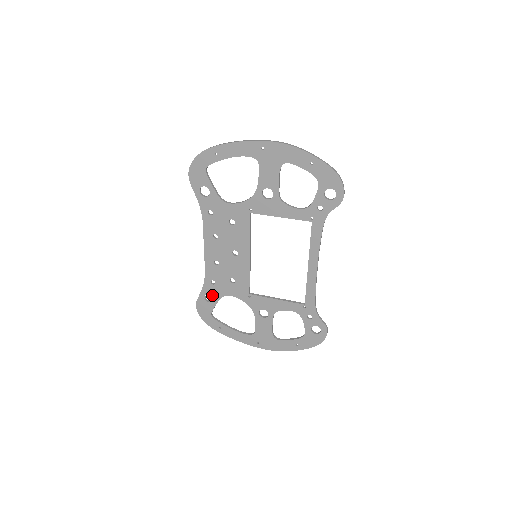
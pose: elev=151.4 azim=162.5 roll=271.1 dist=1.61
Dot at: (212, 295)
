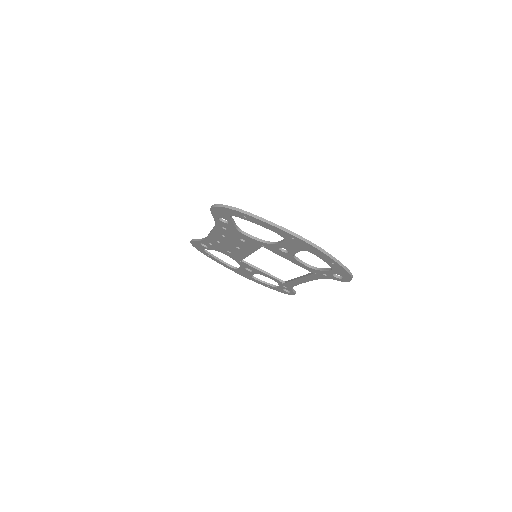
Dot at: (207, 246)
